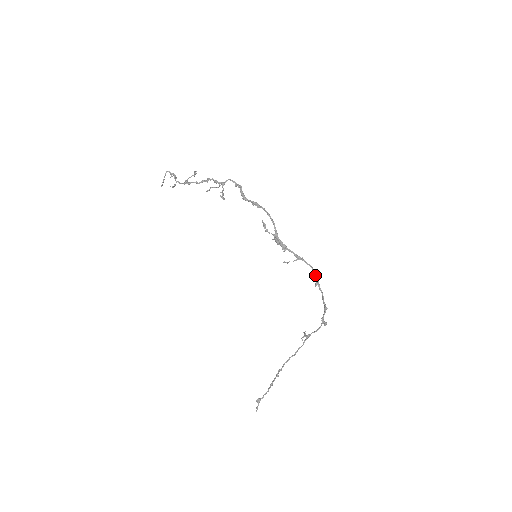
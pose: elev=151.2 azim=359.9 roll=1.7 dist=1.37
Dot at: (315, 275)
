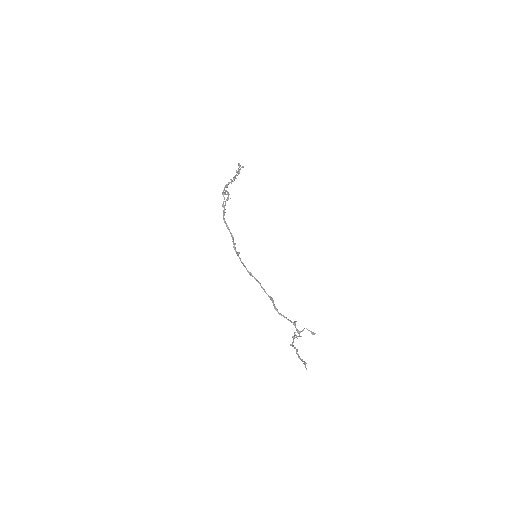
Dot at: occluded
